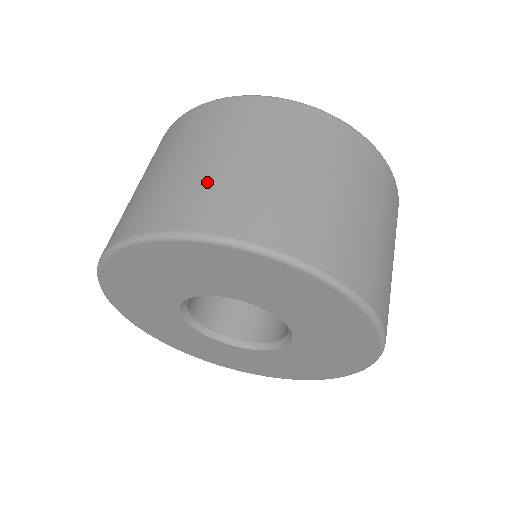
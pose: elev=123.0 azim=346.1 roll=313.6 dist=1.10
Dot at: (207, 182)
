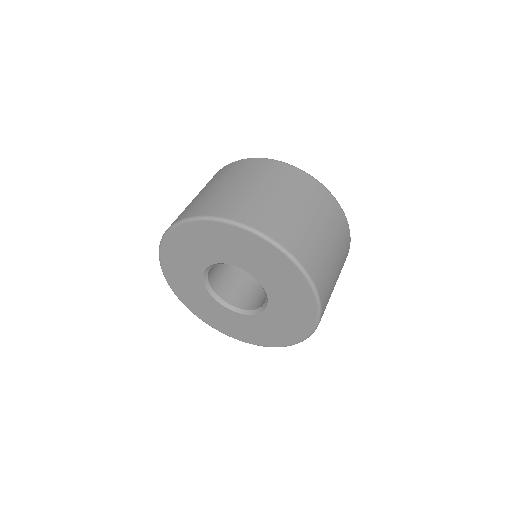
Dot at: occluded
